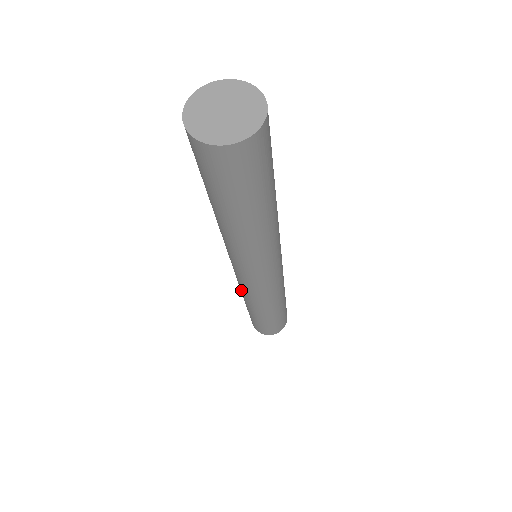
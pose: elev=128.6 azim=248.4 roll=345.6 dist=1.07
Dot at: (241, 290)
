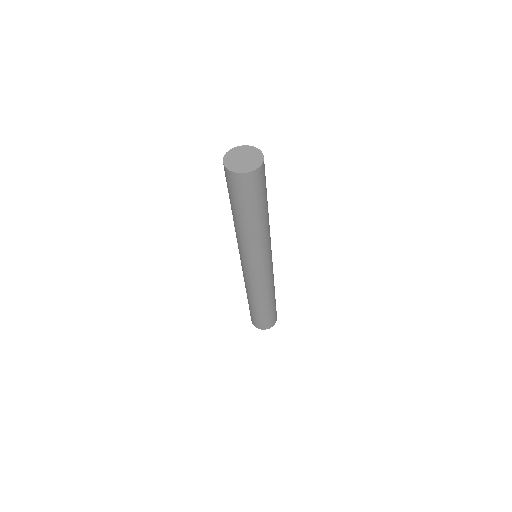
Dot at: (251, 288)
